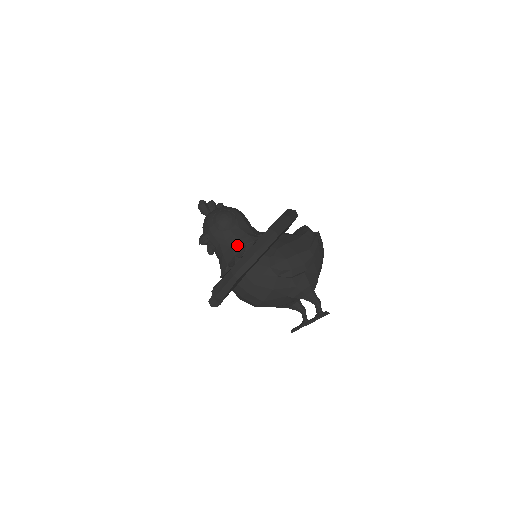
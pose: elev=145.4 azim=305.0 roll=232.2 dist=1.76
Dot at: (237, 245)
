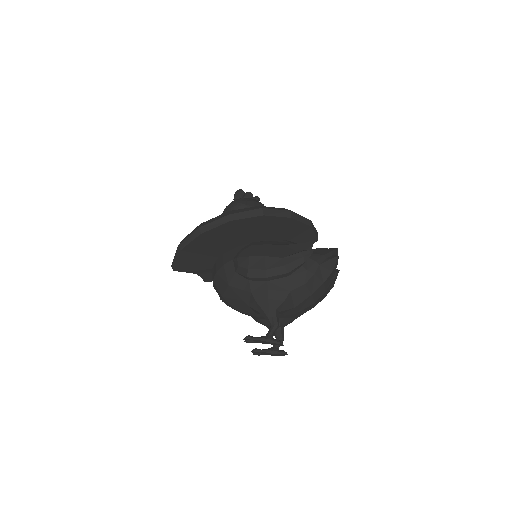
Dot at: occluded
